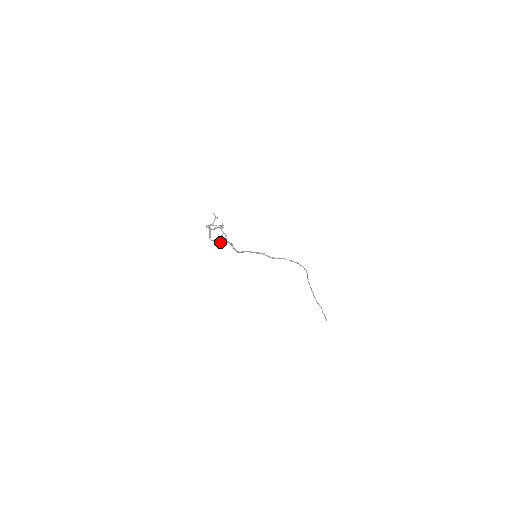
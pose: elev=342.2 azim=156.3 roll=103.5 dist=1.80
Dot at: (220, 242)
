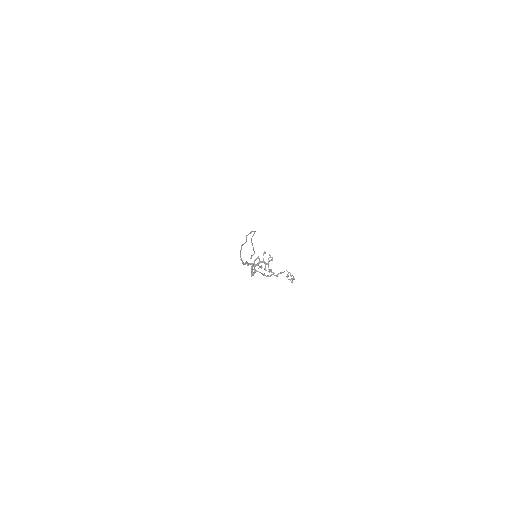
Dot at: occluded
